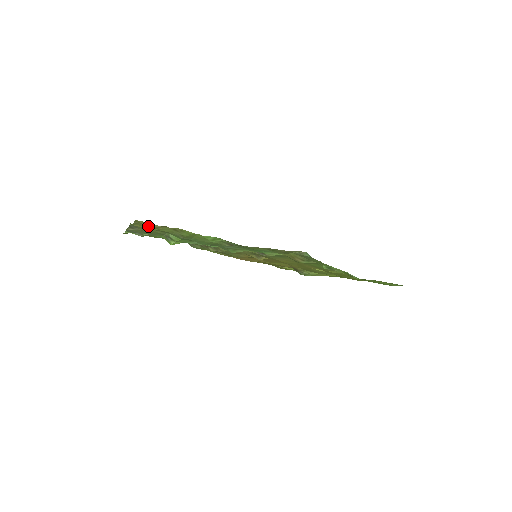
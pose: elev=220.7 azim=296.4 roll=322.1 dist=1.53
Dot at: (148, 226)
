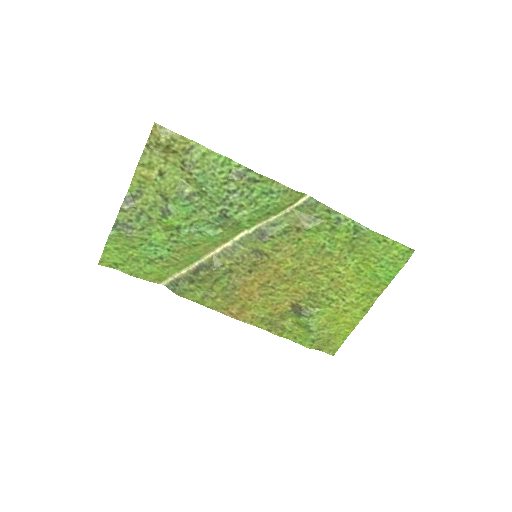
Dot at: (163, 136)
